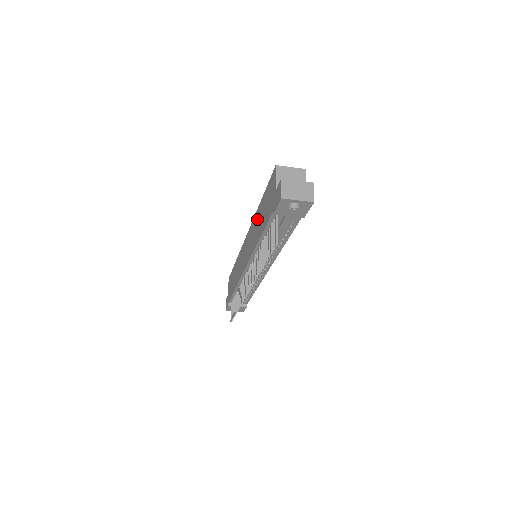
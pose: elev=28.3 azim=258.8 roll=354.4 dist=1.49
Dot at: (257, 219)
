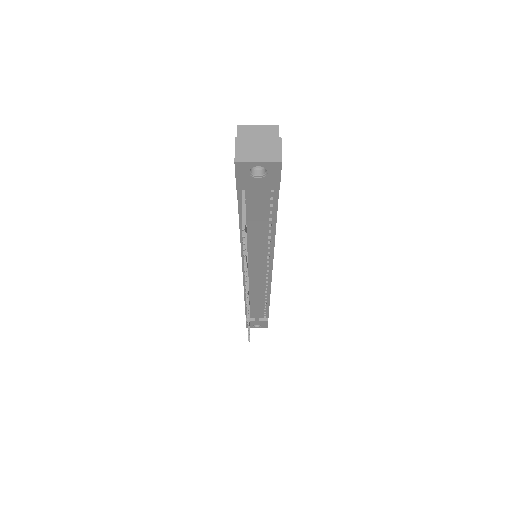
Dot at: occluded
